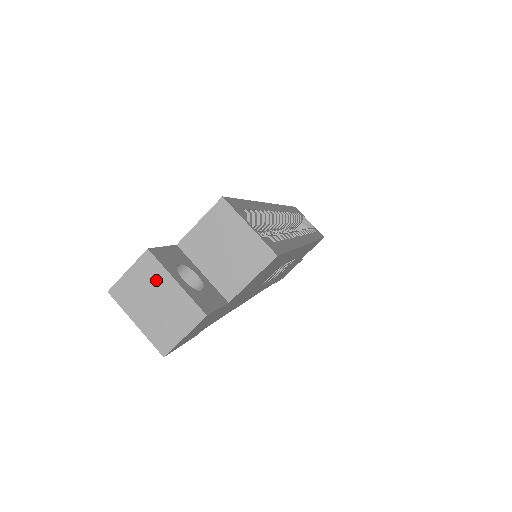
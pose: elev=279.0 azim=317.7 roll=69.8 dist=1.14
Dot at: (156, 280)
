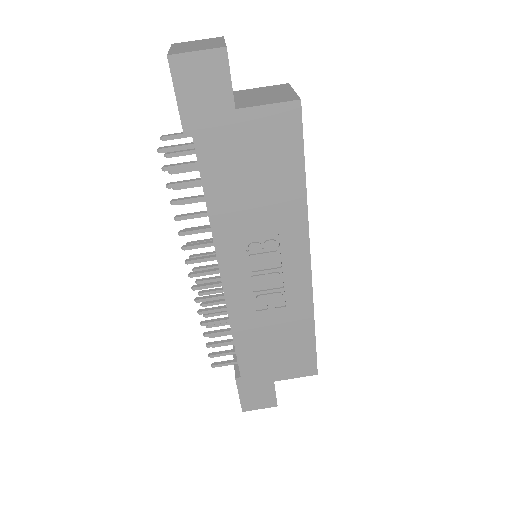
Dot at: (212, 41)
